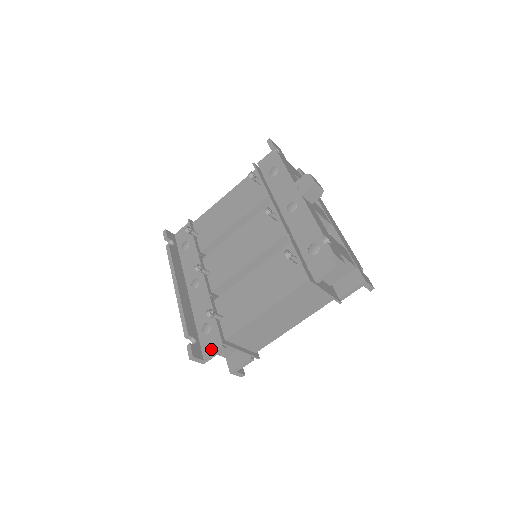
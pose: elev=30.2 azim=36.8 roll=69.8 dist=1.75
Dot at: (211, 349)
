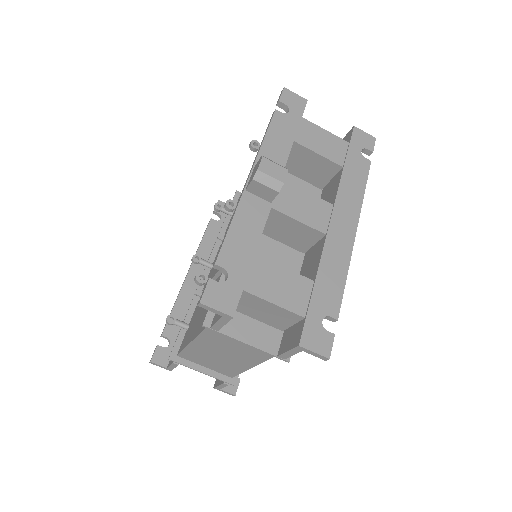
Dot at: occluded
